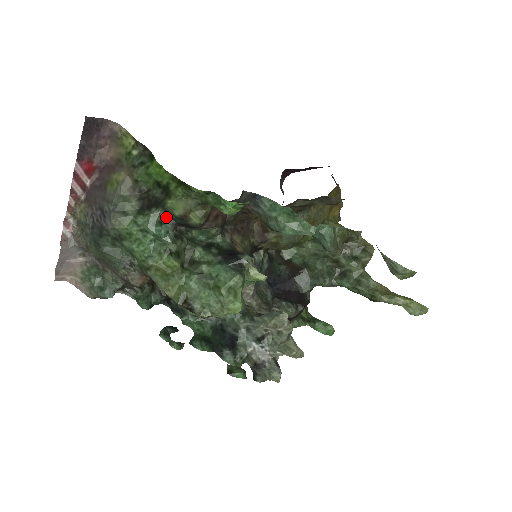
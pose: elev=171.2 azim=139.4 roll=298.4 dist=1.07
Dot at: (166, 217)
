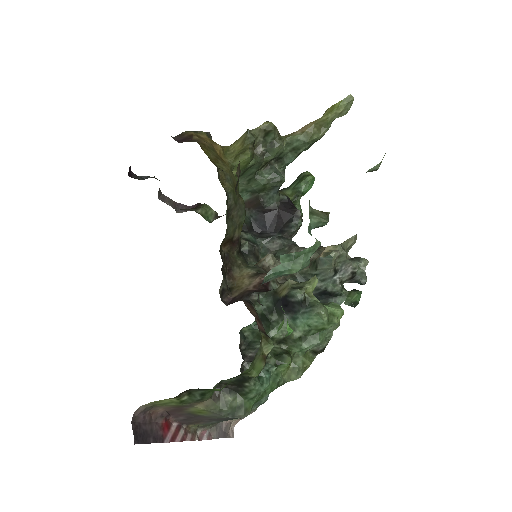
Dot at: occluded
